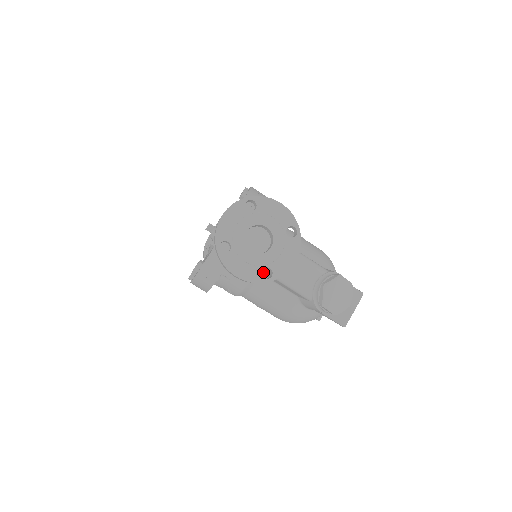
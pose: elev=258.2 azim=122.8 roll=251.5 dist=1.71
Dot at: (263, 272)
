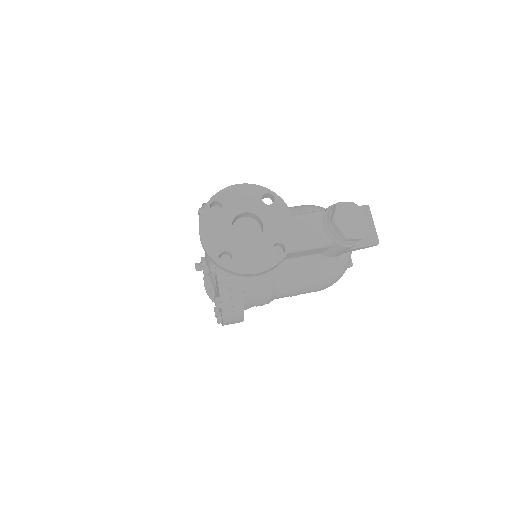
Dot at: occluded
